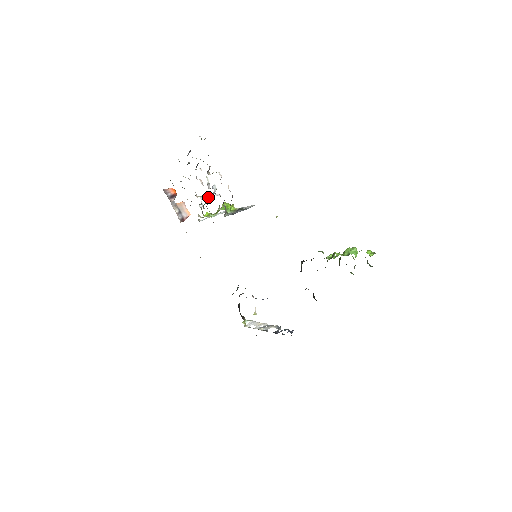
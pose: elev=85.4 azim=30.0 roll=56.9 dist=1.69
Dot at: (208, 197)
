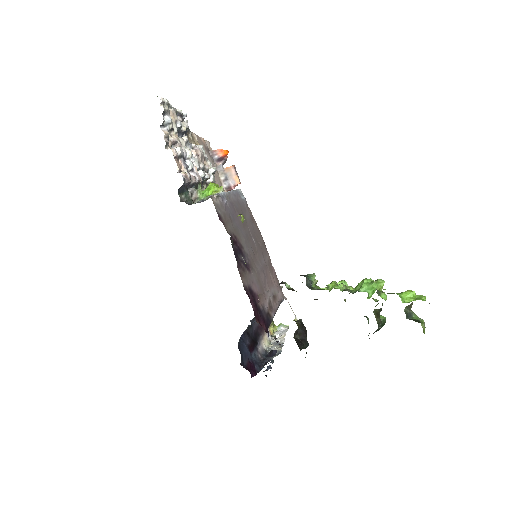
Dot at: occluded
